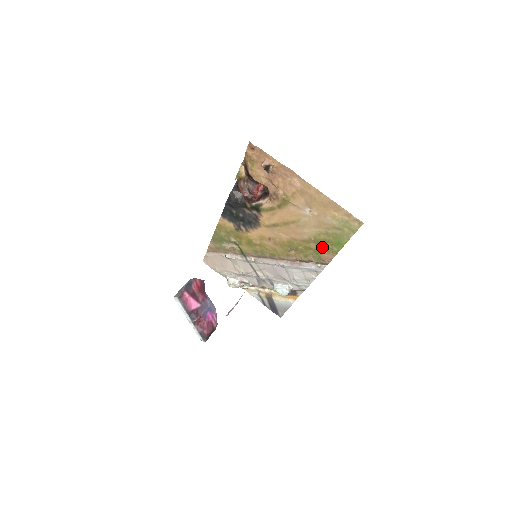
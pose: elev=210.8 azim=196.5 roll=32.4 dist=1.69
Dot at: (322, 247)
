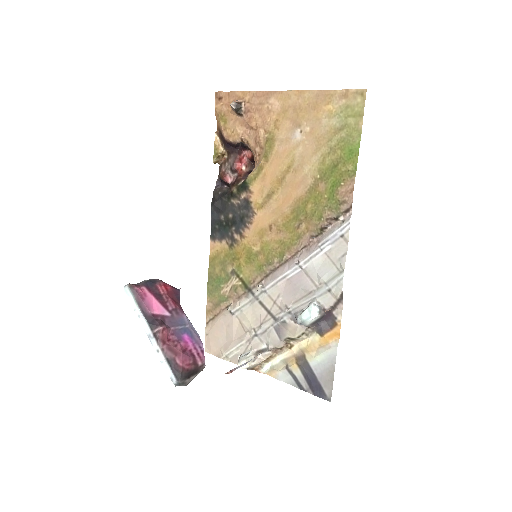
Dot at: (334, 180)
